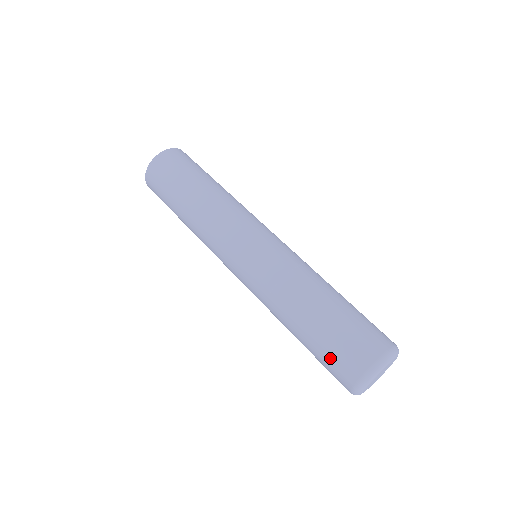
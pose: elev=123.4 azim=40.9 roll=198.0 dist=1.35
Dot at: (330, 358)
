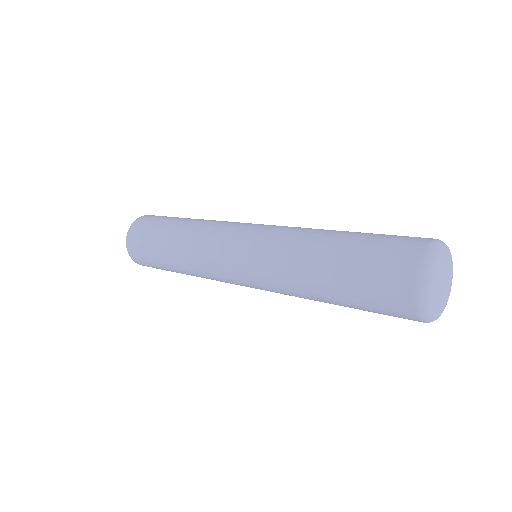
Dot at: (377, 257)
